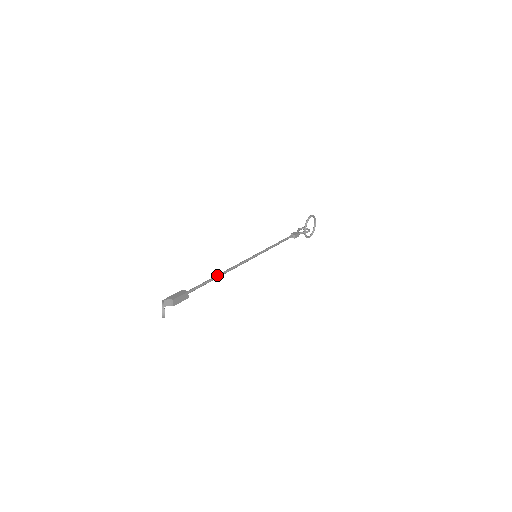
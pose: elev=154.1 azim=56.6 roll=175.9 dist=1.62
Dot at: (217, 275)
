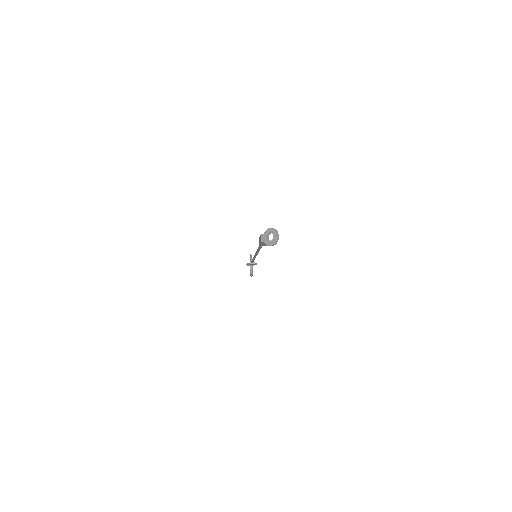
Dot at: occluded
